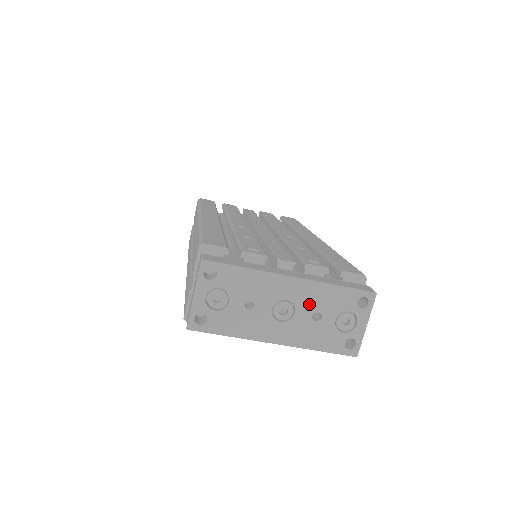
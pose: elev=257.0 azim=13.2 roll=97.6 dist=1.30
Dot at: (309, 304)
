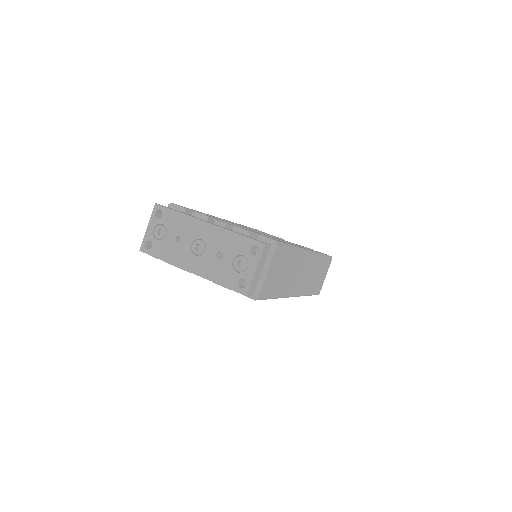
Dot at: (216, 245)
